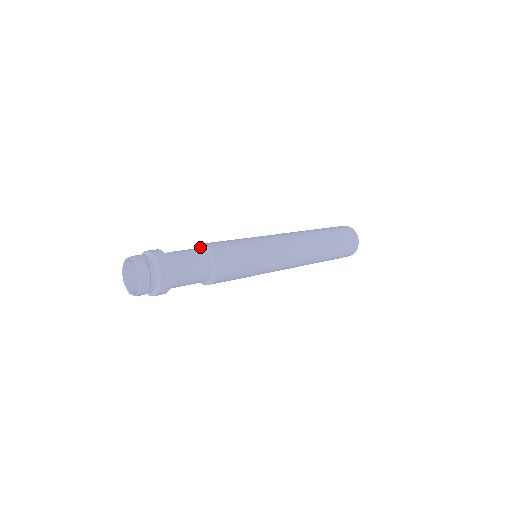
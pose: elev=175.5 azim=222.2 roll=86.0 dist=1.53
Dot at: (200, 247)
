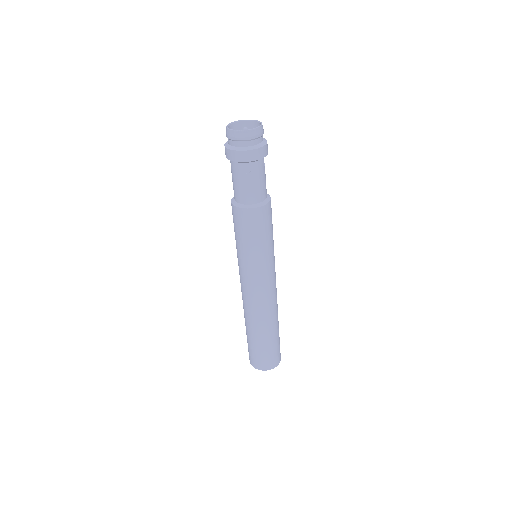
Dot at: occluded
